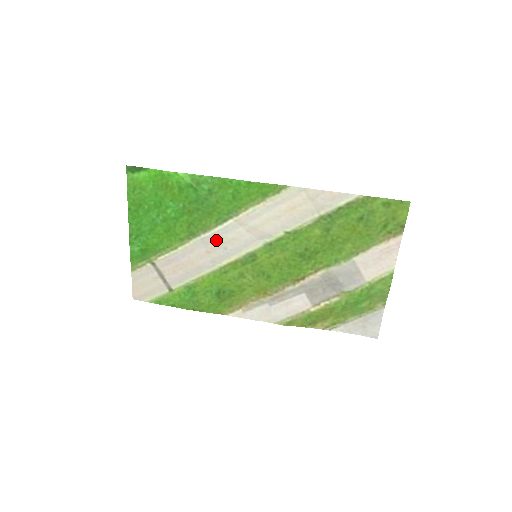
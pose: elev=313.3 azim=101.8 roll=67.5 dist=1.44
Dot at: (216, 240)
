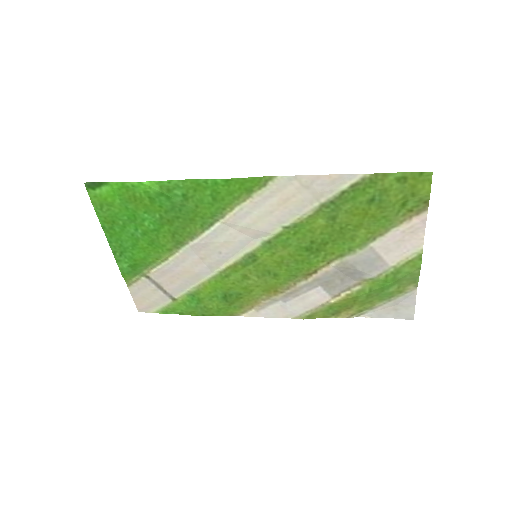
Dot at: (207, 246)
